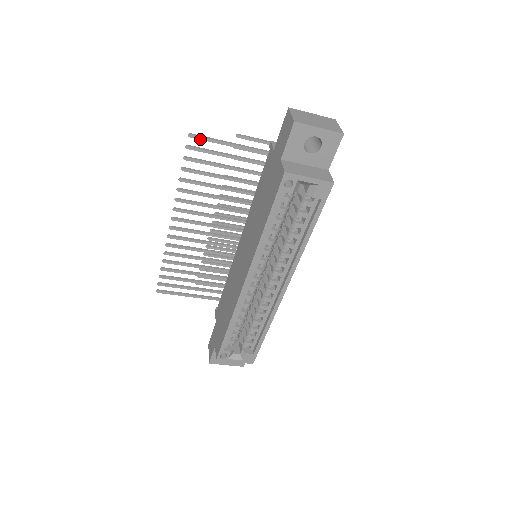
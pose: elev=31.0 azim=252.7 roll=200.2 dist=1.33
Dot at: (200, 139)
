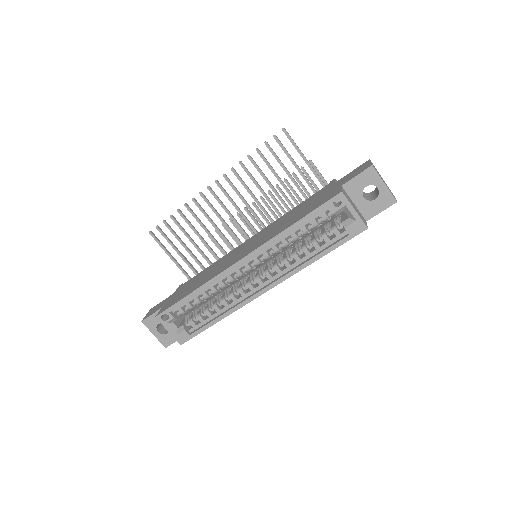
Dot at: (288, 138)
